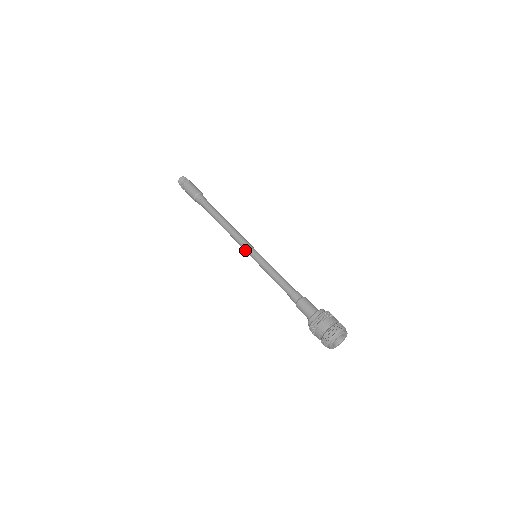
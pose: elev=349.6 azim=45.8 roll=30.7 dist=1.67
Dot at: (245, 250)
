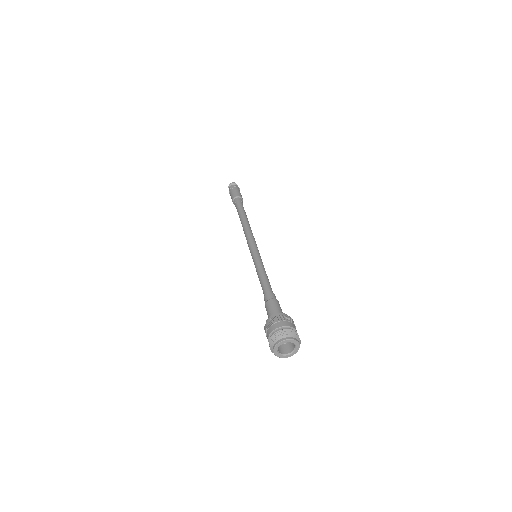
Dot at: occluded
